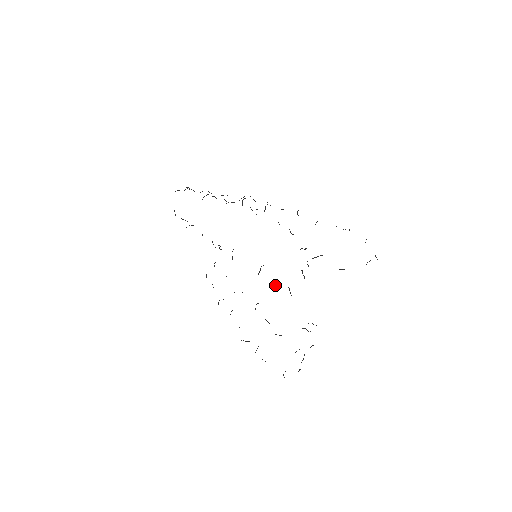
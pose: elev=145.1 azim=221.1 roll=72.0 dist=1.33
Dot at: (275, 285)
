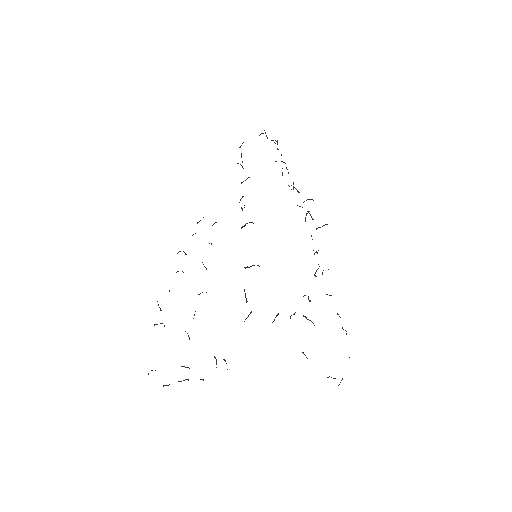
Dot at: occluded
